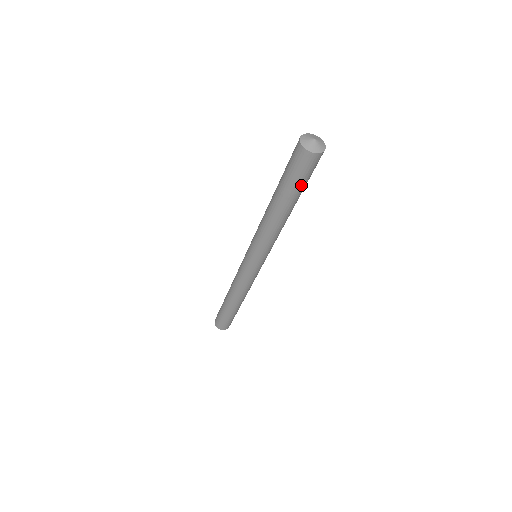
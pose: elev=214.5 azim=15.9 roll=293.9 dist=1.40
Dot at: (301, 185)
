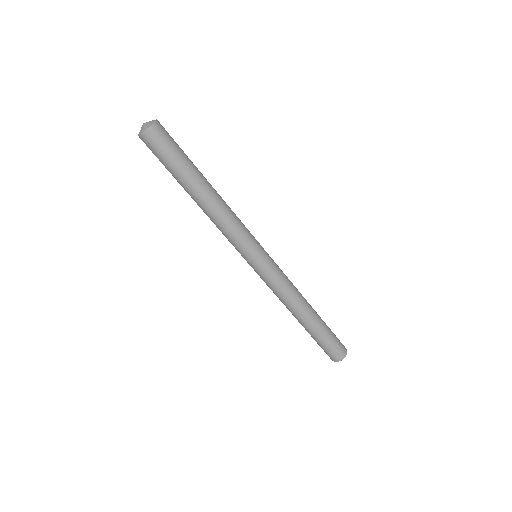
Dot at: (182, 157)
